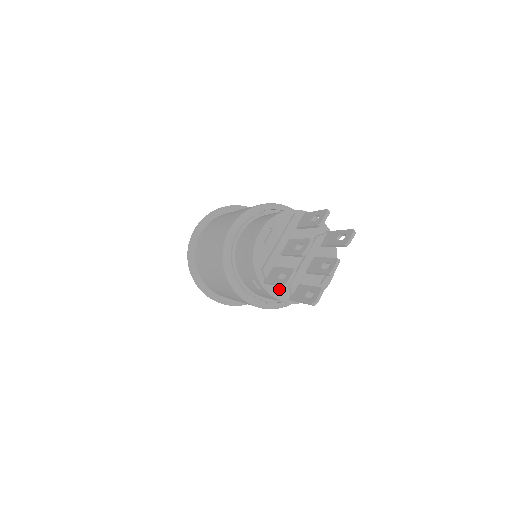
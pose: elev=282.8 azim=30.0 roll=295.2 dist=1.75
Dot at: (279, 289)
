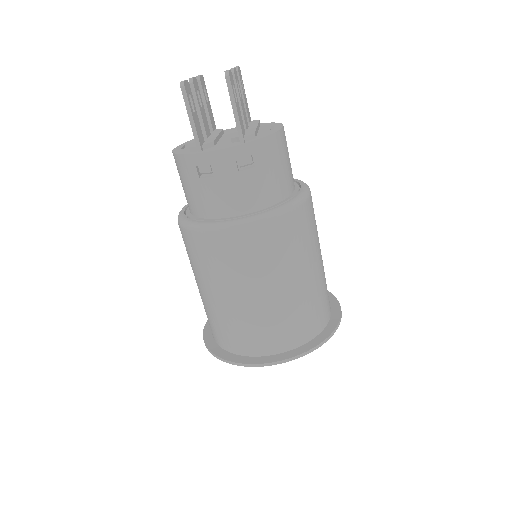
Dot at: (223, 147)
